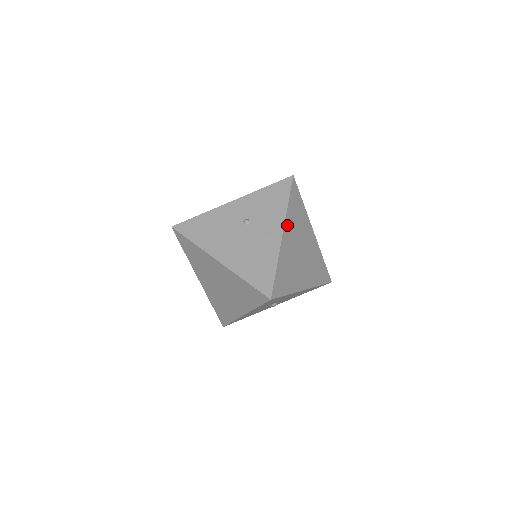
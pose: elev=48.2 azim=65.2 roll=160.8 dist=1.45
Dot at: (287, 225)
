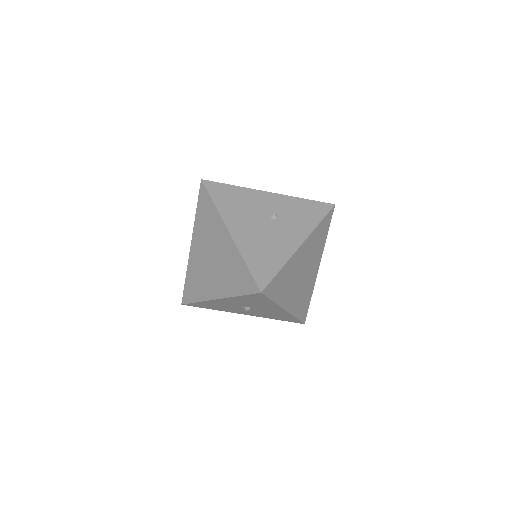
Dot at: (308, 241)
